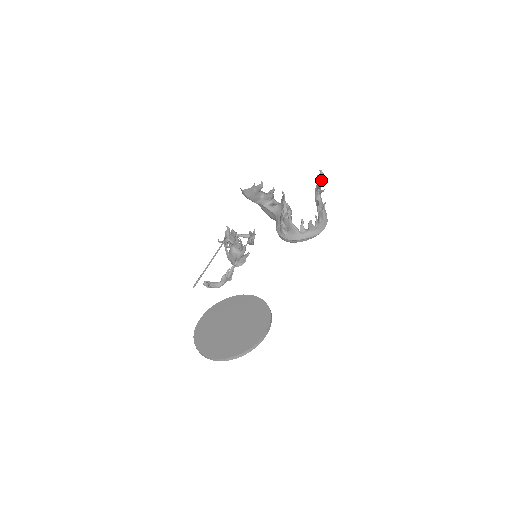
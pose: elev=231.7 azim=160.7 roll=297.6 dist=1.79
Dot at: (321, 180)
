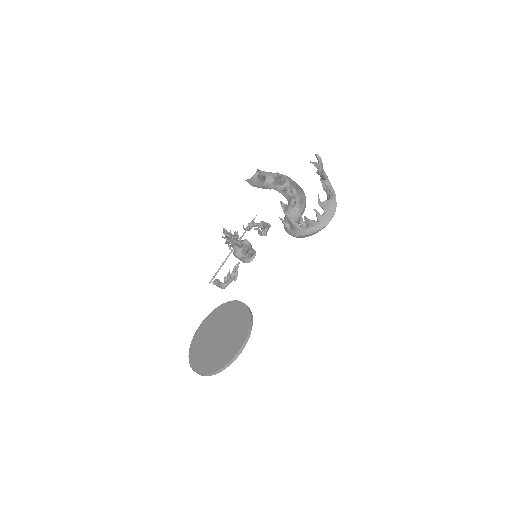
Dot at: (319, 165)
